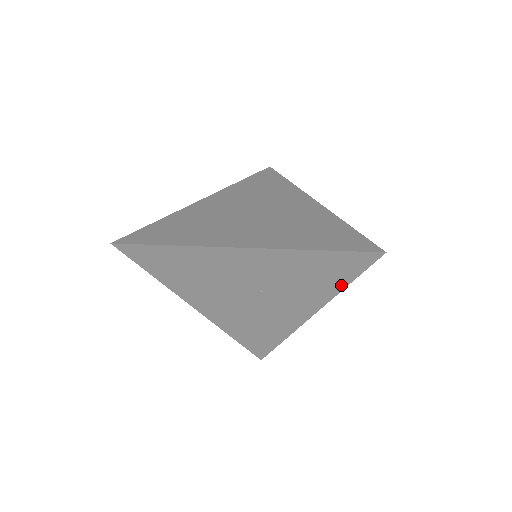
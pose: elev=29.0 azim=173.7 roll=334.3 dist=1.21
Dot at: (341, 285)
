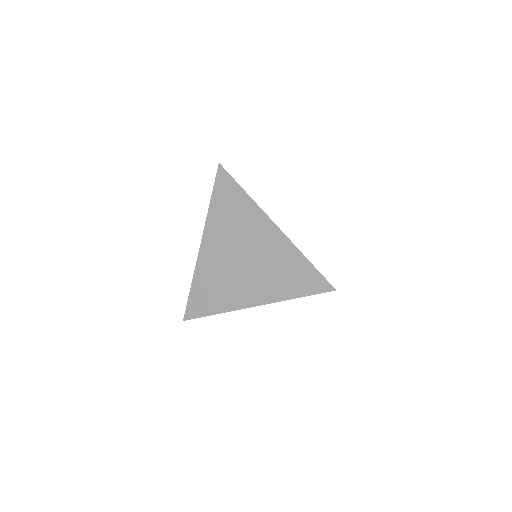
Dot at: (294, 295)
